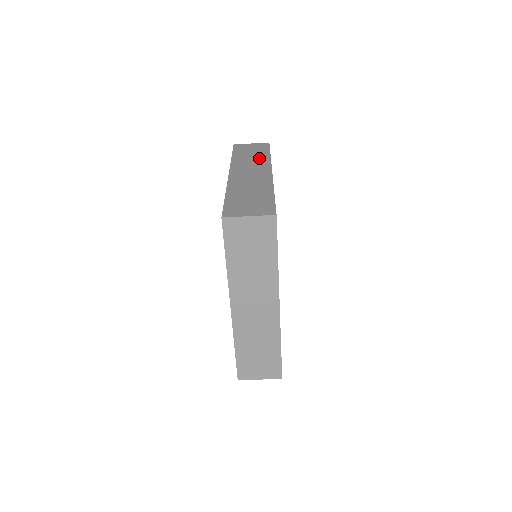
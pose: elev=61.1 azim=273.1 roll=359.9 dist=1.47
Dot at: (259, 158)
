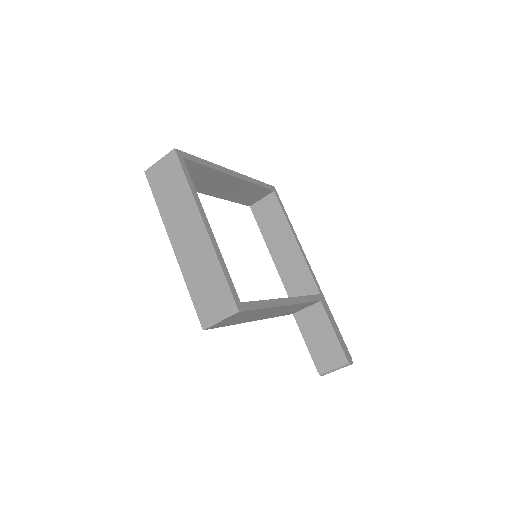
Dot at: occluded
